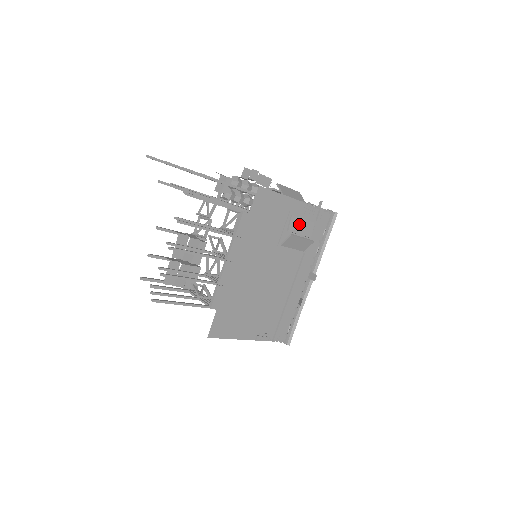
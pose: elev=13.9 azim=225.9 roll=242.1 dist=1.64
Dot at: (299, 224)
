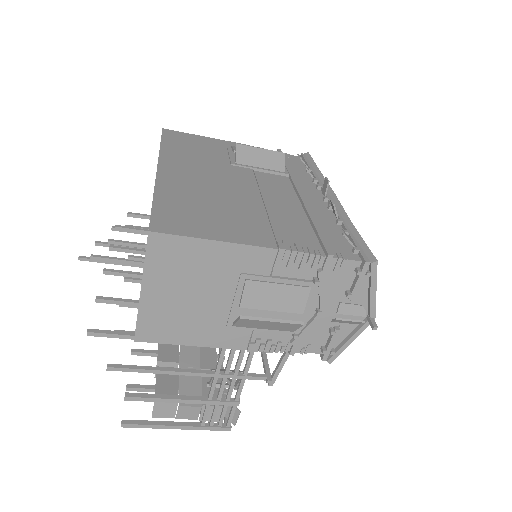
Dot at: occluded
